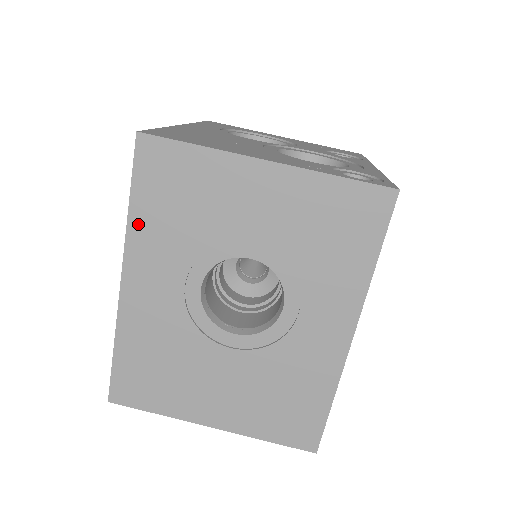
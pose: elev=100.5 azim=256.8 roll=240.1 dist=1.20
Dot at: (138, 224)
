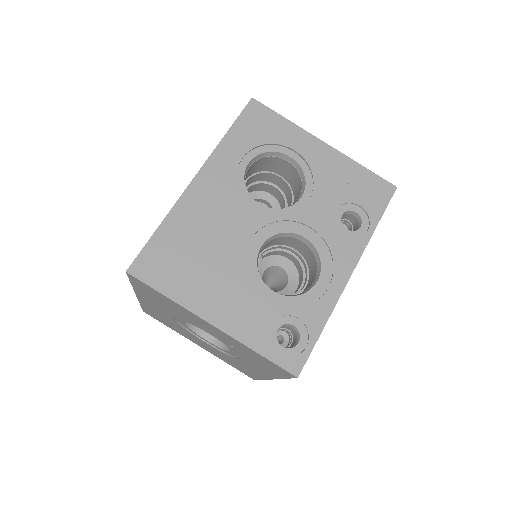
Dot at: (139, 291)
